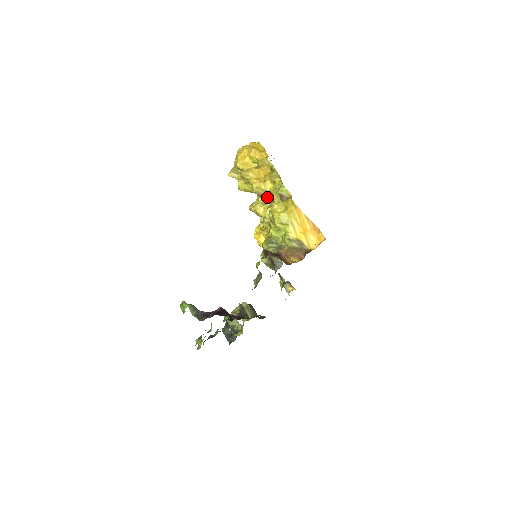
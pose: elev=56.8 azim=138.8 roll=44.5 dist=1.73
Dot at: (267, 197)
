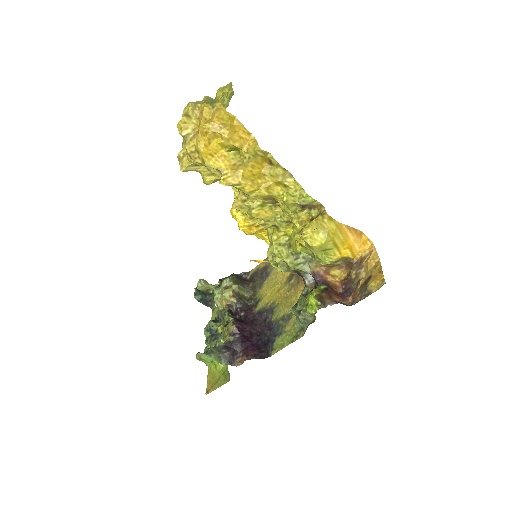
Dot at: (269, 199)
